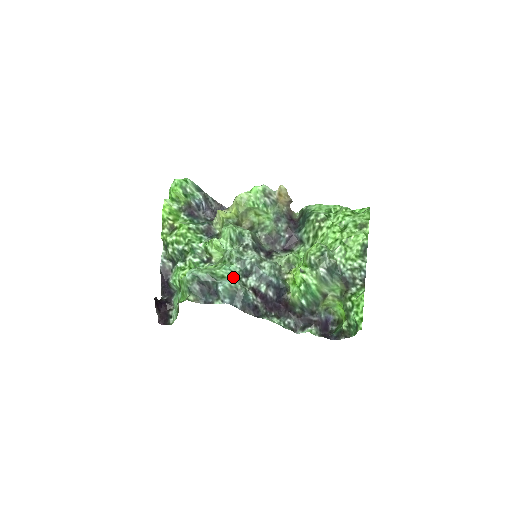
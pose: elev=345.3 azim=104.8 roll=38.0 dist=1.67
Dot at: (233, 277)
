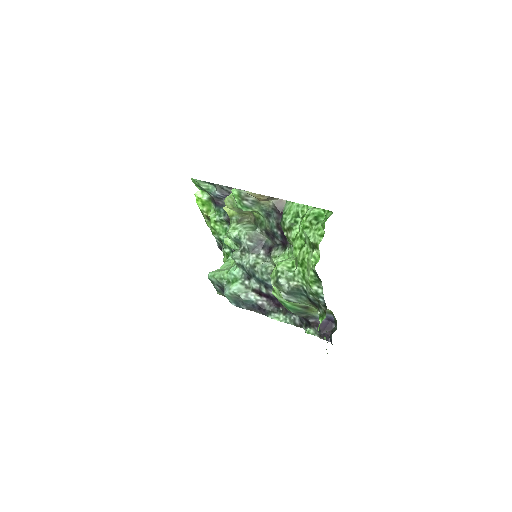
Dot at: (235, 283)
